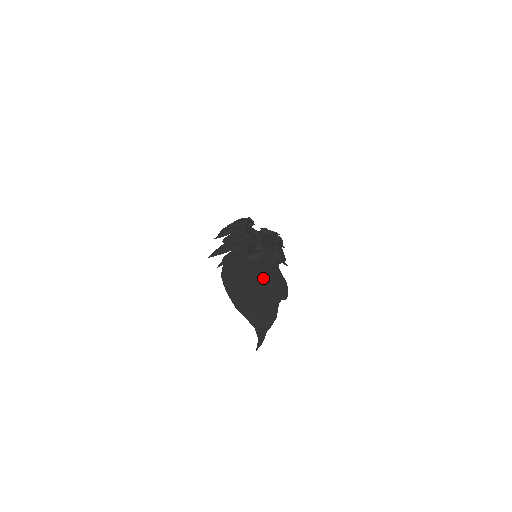
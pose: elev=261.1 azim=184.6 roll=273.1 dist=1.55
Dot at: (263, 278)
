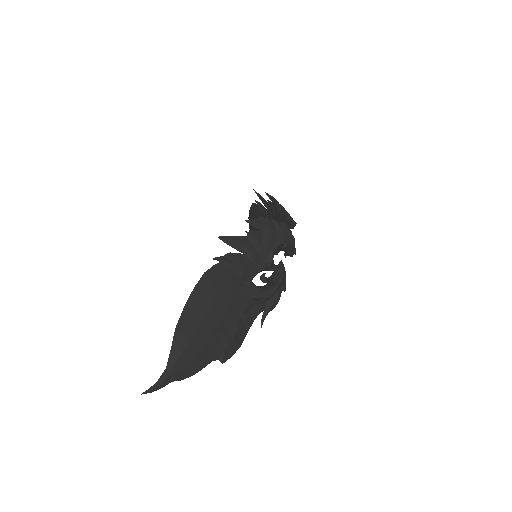
Dot at: (231, 321)
